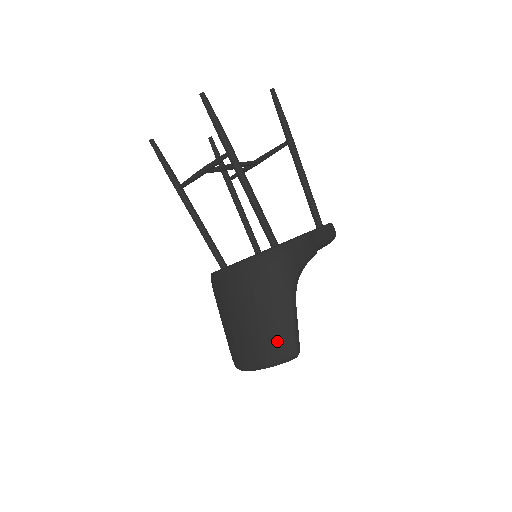
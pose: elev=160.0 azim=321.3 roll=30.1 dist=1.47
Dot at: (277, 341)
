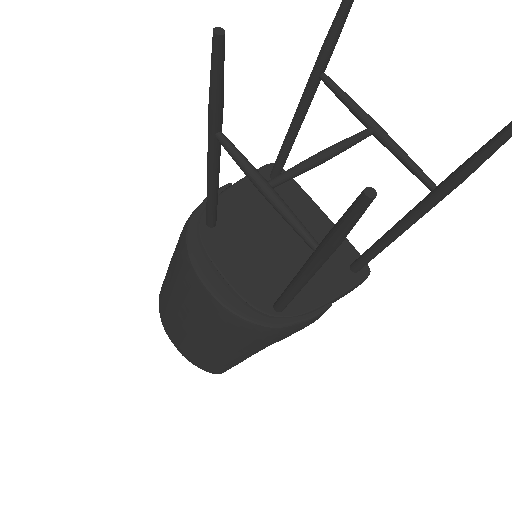
Dot at: (207, 364)
